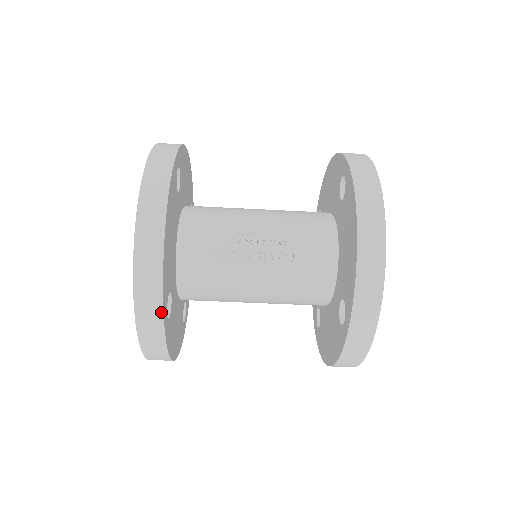
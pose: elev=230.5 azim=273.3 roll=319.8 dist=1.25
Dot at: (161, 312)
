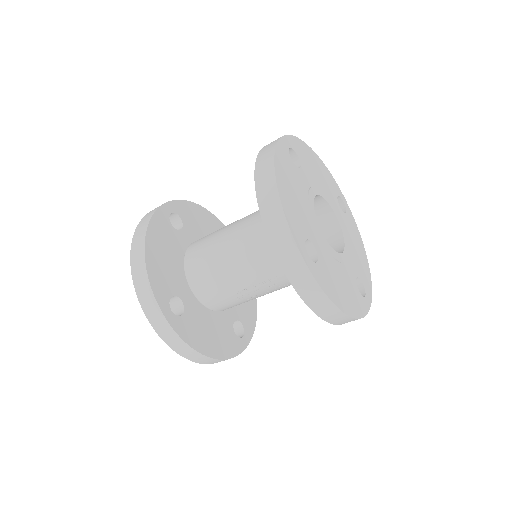
Dot at: occluded
